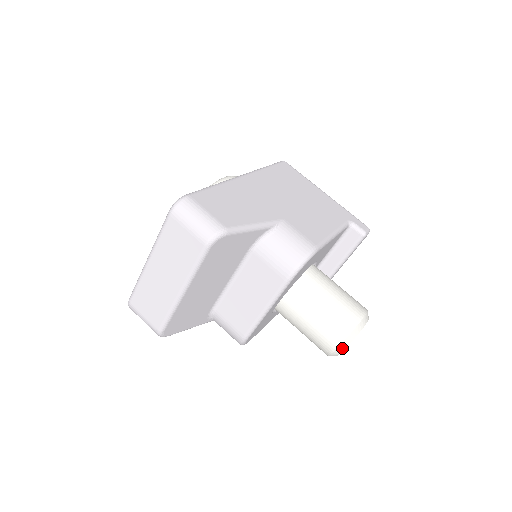
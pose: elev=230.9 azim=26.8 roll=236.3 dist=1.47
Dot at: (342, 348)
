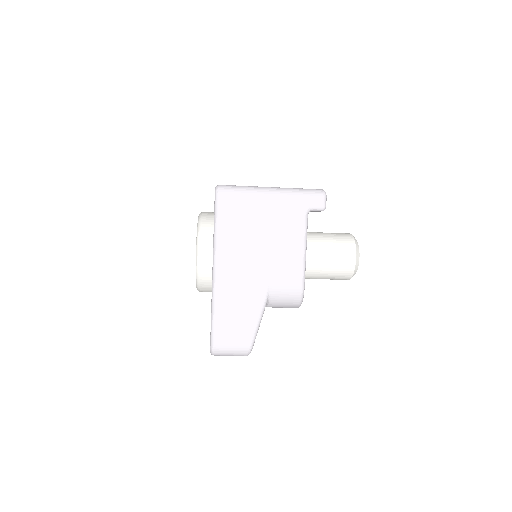
Dot at: occluded
